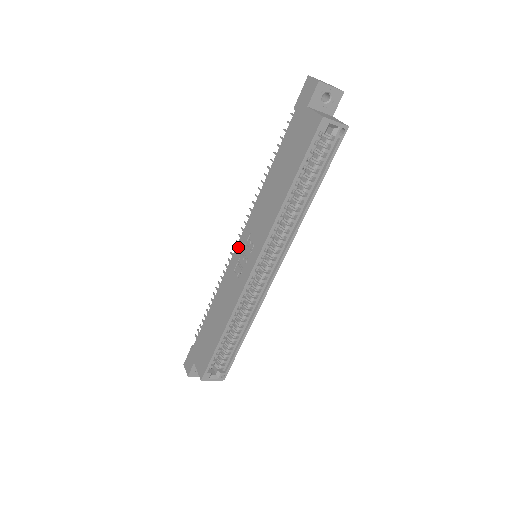
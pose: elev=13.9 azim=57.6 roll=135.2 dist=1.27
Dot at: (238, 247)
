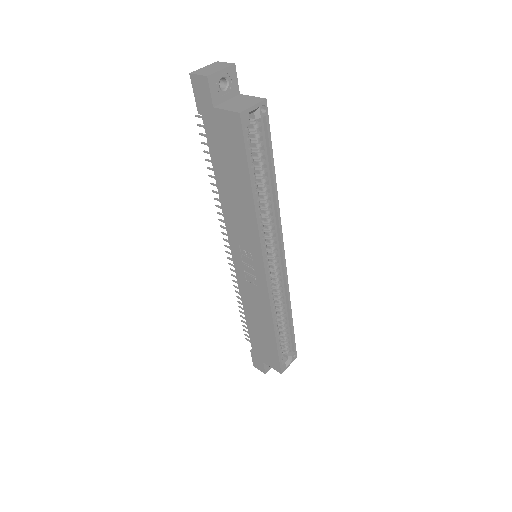
Dot at: (235, 260)
